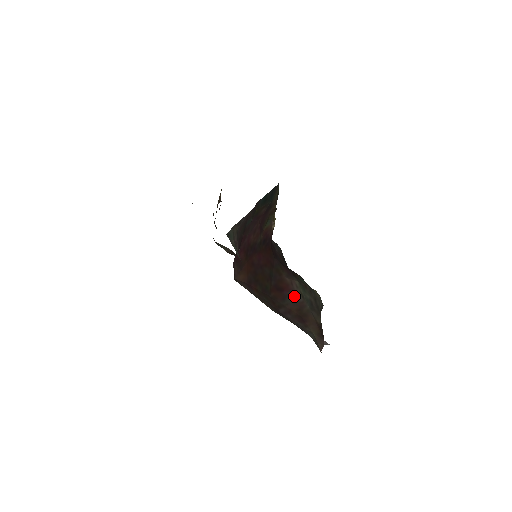
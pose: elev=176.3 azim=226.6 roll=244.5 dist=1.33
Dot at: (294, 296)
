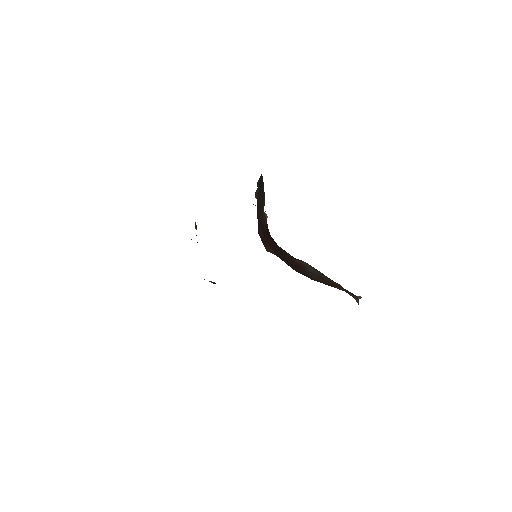
Dot at: (310, 271)
